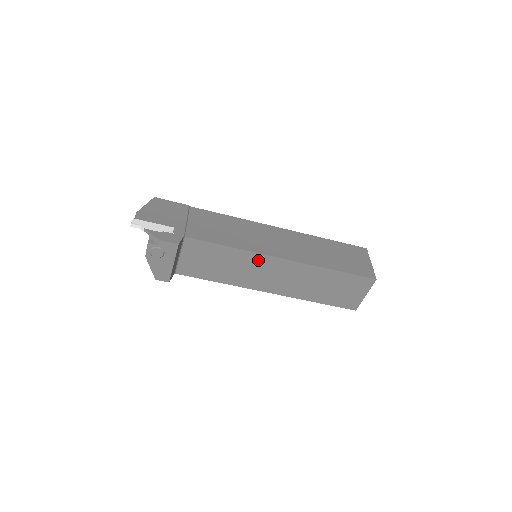
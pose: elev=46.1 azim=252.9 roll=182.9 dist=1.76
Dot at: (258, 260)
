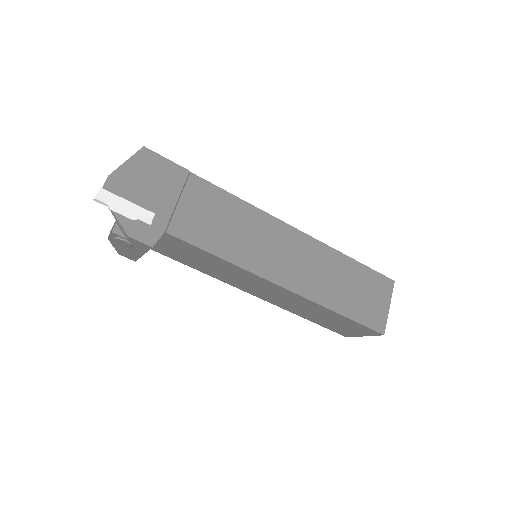
Dot at: (253, 278)
